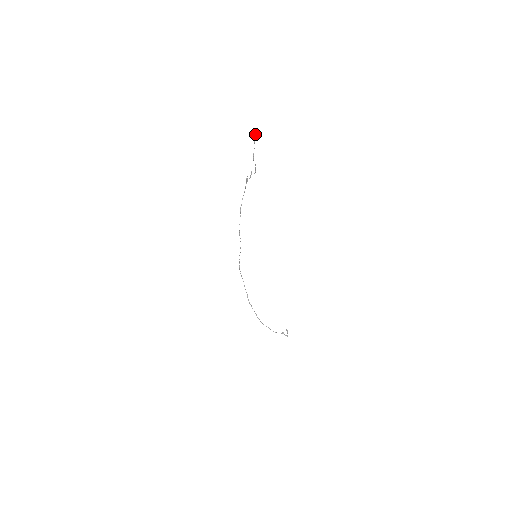
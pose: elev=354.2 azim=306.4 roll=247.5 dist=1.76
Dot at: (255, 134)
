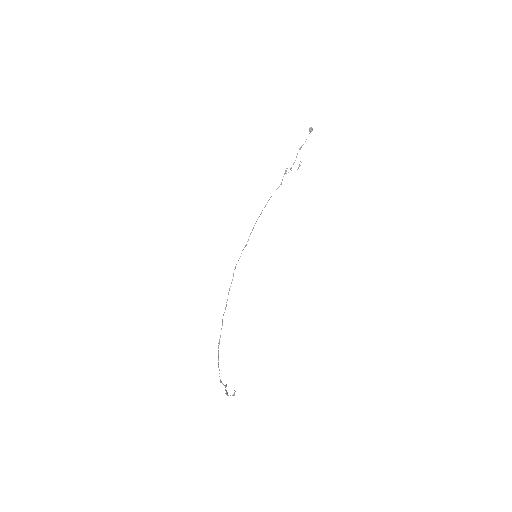
Dot at: (310, 130)
